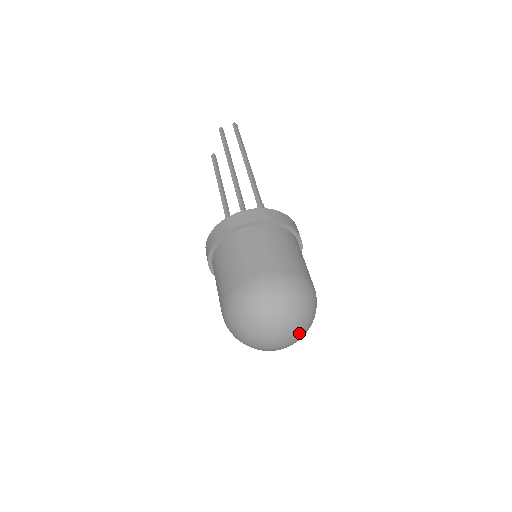
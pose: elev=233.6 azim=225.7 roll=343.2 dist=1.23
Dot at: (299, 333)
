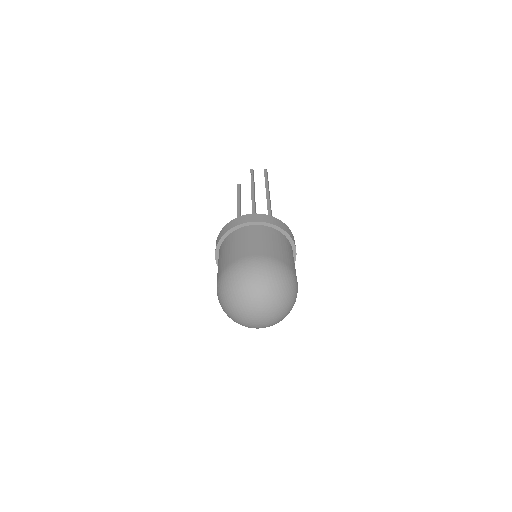
Dot at: (276, 315)
